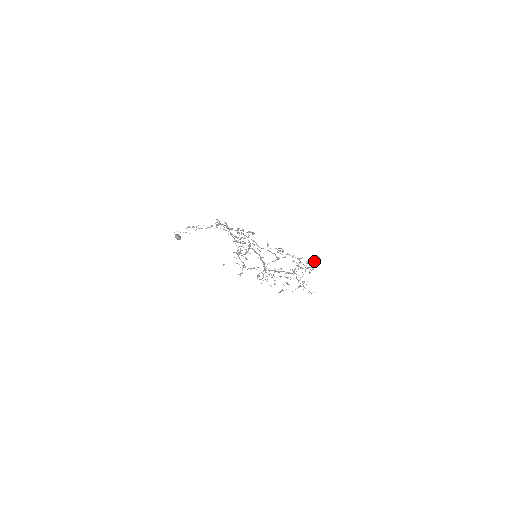
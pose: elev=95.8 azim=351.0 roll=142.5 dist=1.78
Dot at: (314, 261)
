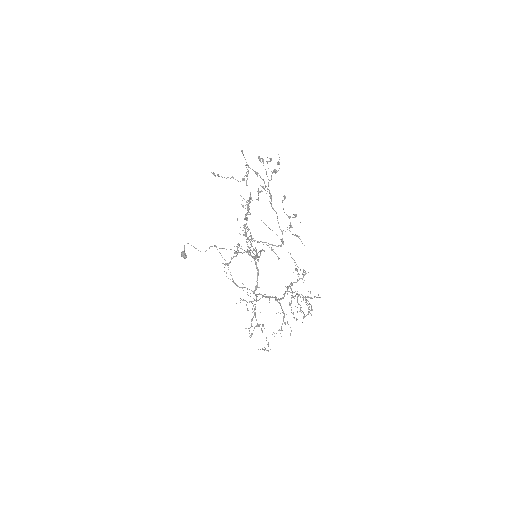
Dot at: (318, 297)
